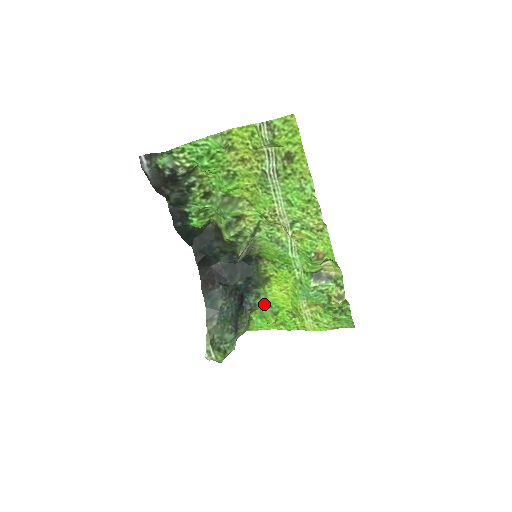
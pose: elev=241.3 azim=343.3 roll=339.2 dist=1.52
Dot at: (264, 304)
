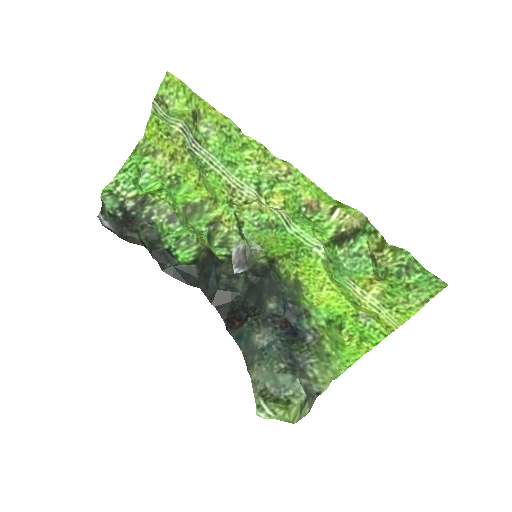
Dot at: (323, 323)
